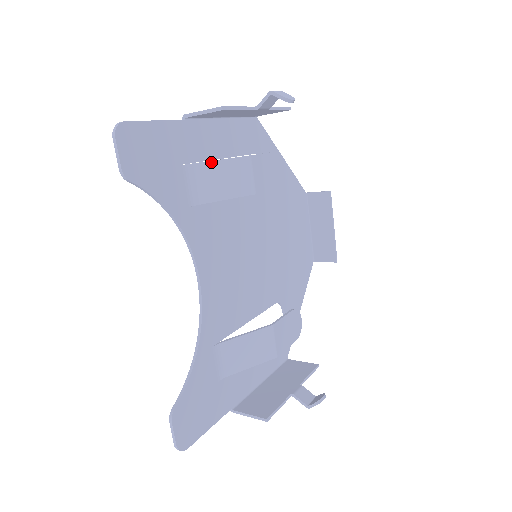
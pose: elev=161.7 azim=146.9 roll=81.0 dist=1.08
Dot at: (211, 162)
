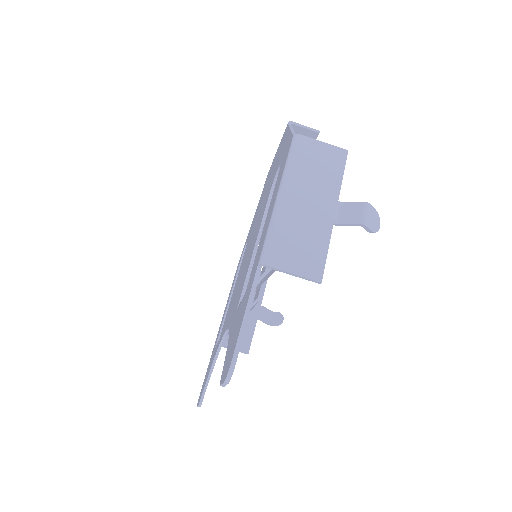
Dot at: (269, 272)
